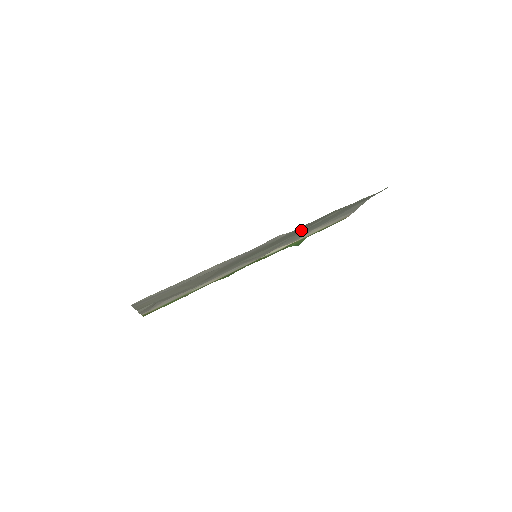
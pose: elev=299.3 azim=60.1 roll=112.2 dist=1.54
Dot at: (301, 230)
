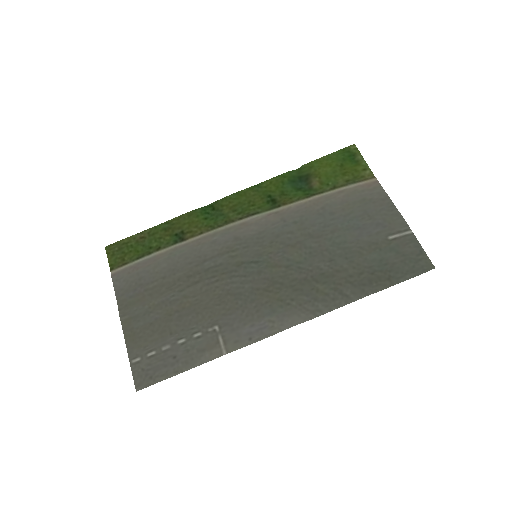
Dot at: (318, 265)
